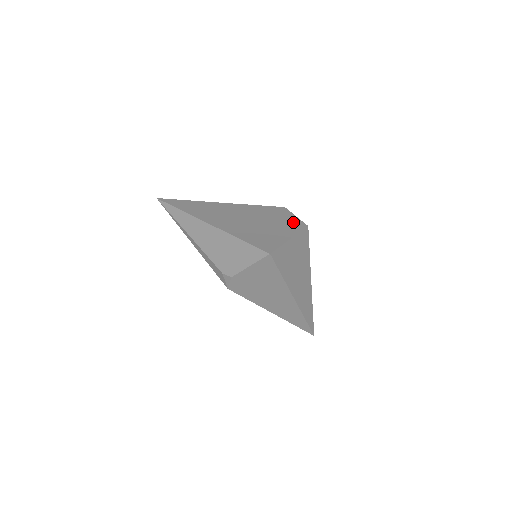
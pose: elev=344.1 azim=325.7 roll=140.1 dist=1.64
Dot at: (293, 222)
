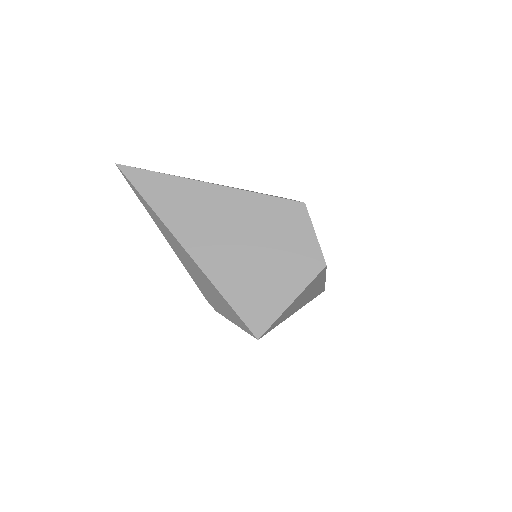
Dot at: (307, 253)
